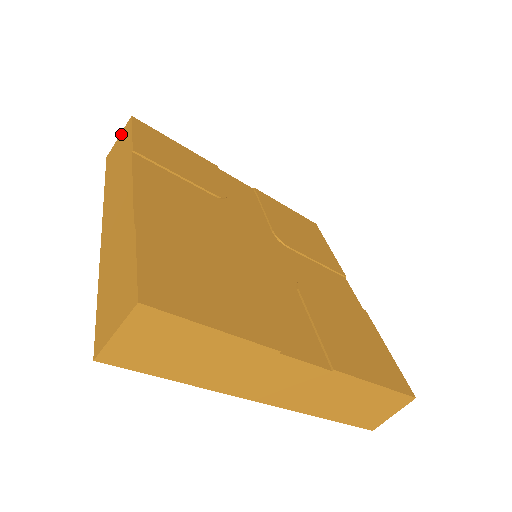
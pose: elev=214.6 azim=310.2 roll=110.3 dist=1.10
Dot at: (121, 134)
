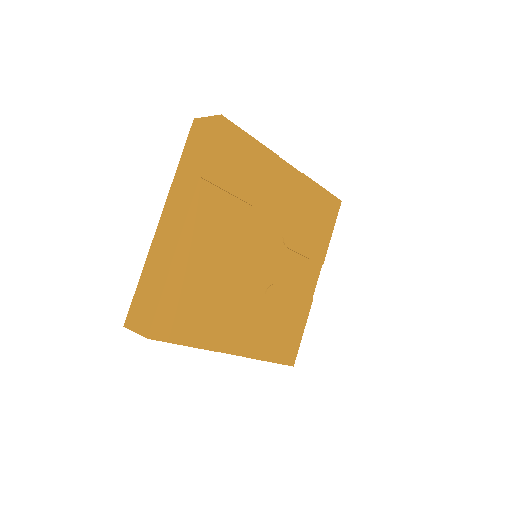
Dot at: (209, 120)
